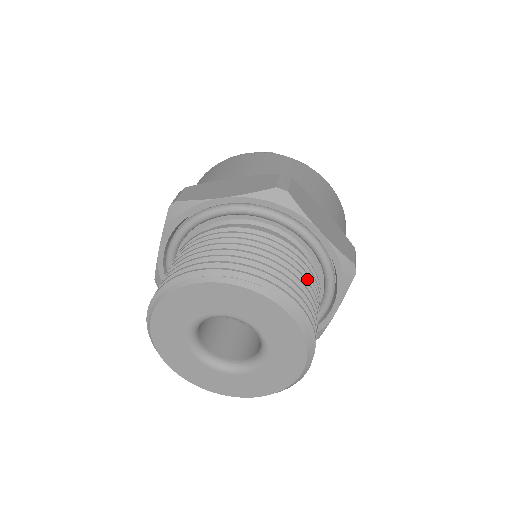
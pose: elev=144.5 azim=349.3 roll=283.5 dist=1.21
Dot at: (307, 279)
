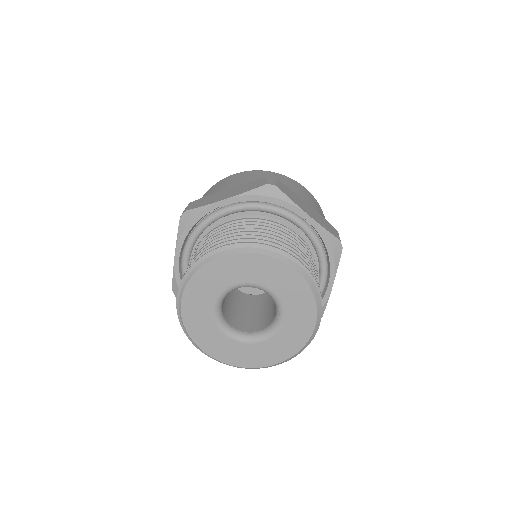
Dot at: occluded
